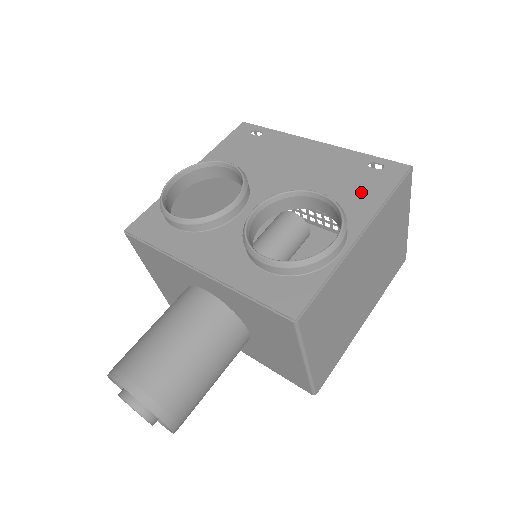
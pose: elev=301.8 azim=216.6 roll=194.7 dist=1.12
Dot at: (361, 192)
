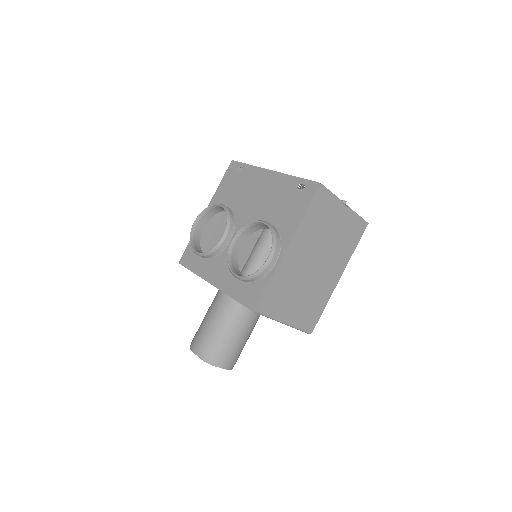
Dot at: (290, 212)
